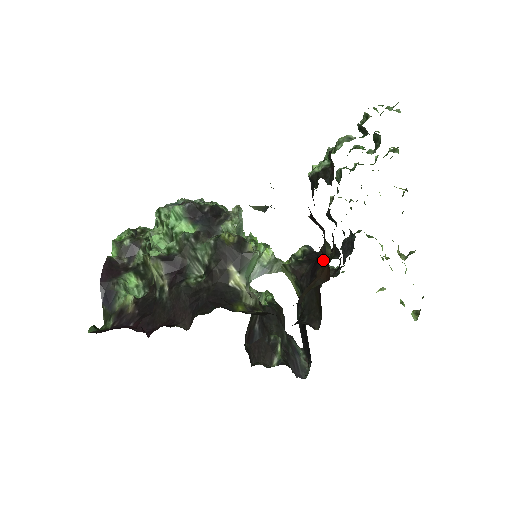
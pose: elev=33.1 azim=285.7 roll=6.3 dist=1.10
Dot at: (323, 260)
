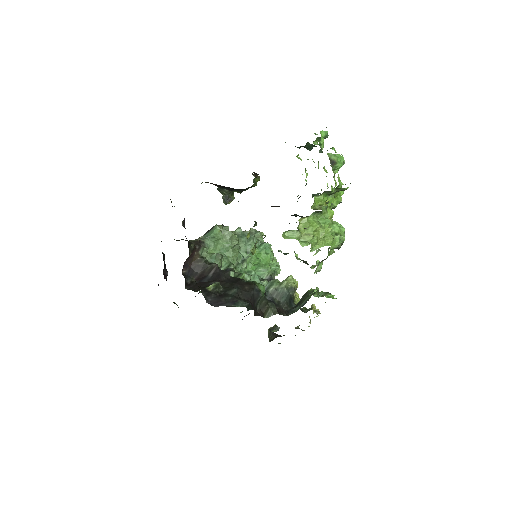
Dot at: occluded
